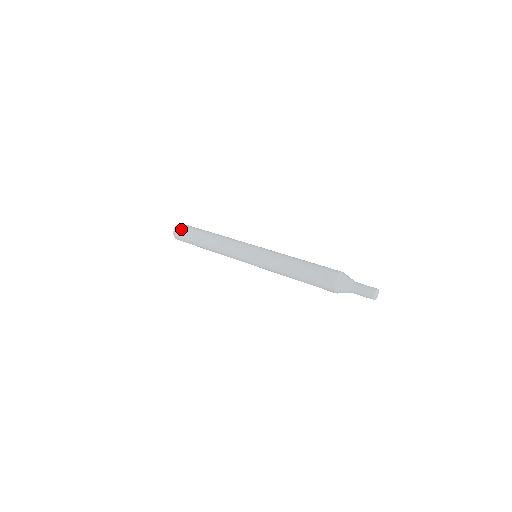
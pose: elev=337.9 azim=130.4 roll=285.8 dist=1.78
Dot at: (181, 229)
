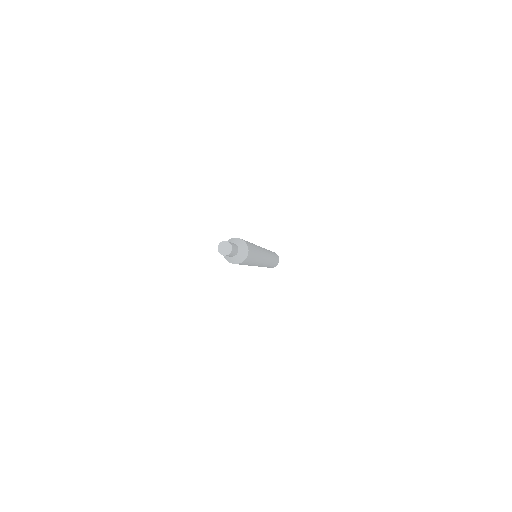
Dot at: occluded
